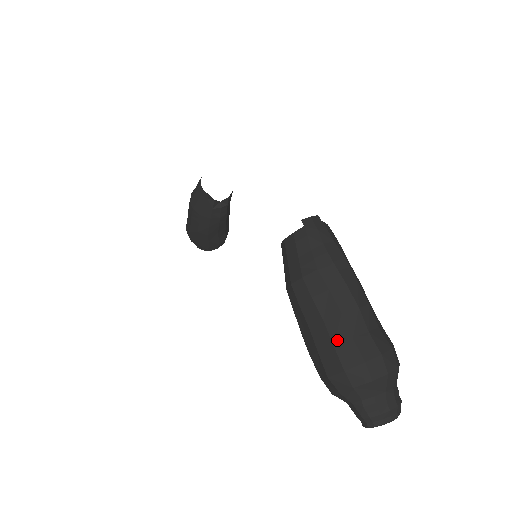
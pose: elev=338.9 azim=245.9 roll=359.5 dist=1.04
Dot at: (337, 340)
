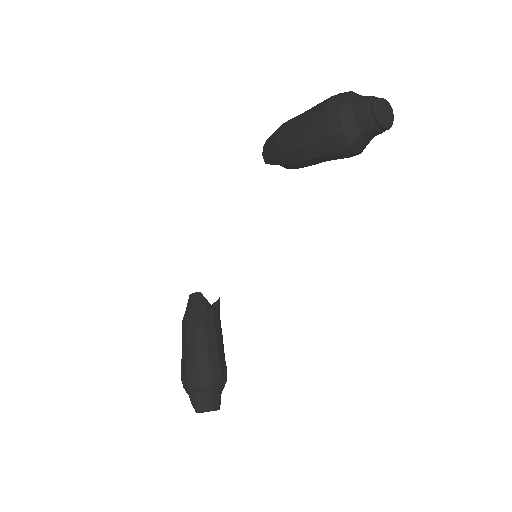
Dot at: (318, 104)
